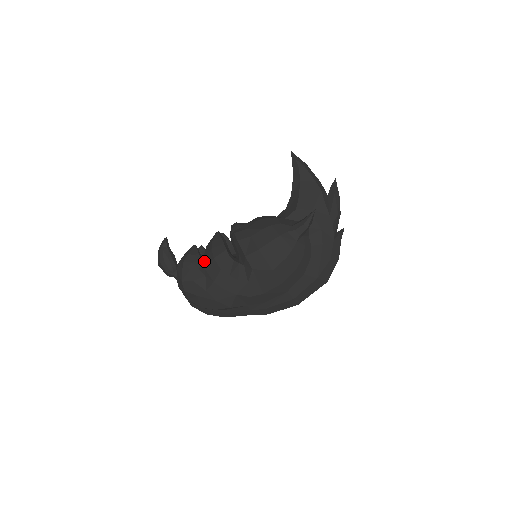
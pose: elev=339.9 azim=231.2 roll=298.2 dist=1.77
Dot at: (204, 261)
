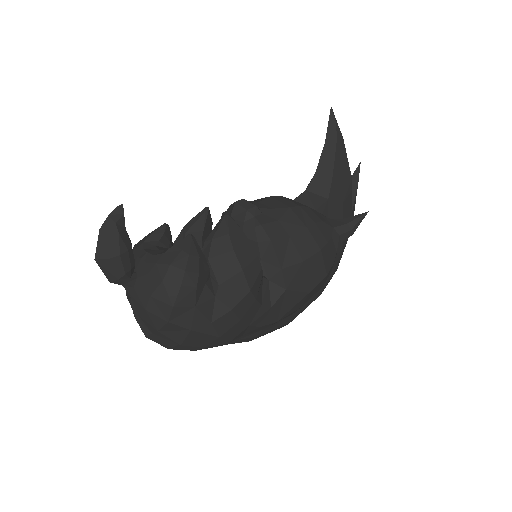
Dot at: (214, 270)
